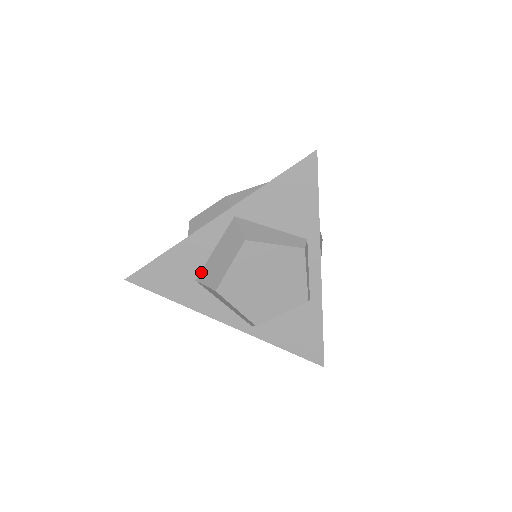
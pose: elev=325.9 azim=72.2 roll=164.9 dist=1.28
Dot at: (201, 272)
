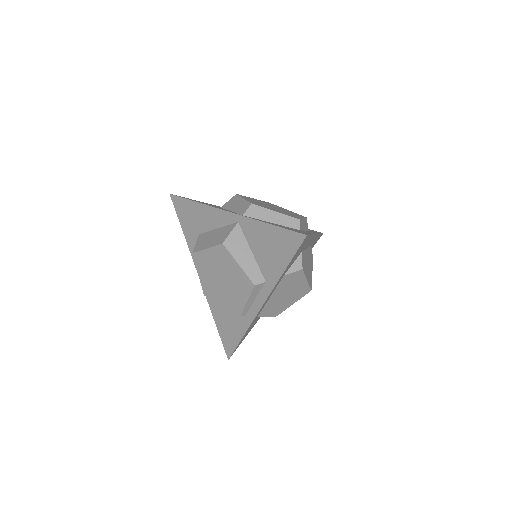
Dot at: (204, 233)
